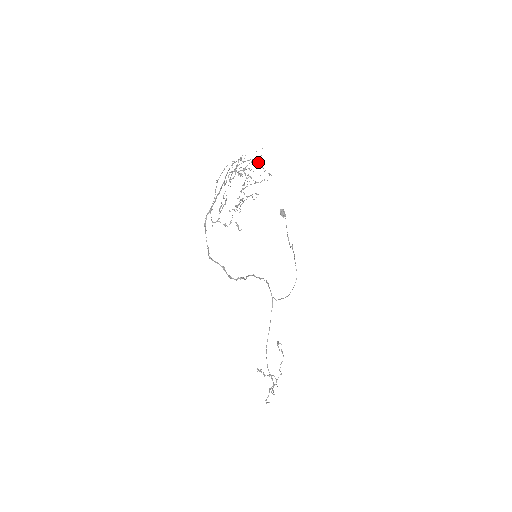
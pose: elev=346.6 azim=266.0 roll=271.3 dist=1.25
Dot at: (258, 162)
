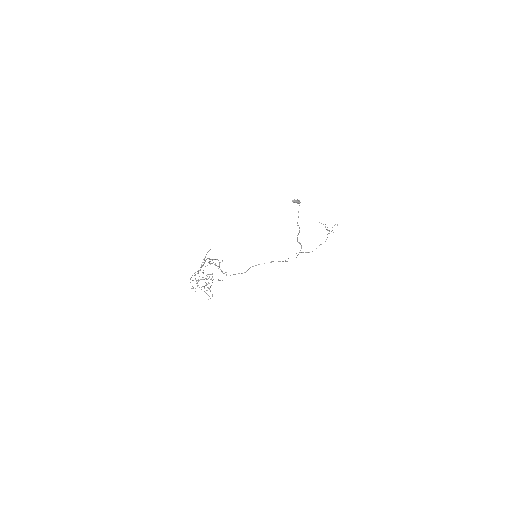
Dot at: occluded
